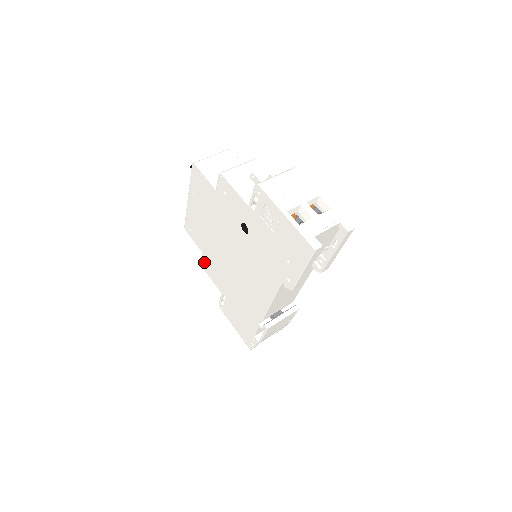
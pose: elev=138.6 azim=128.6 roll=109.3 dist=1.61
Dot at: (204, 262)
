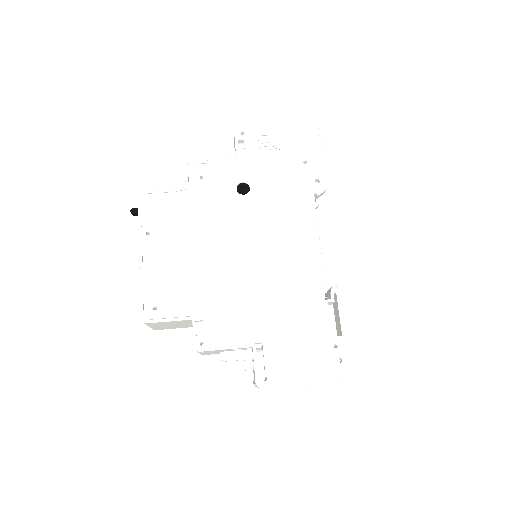
Dot at: (199, 336)
